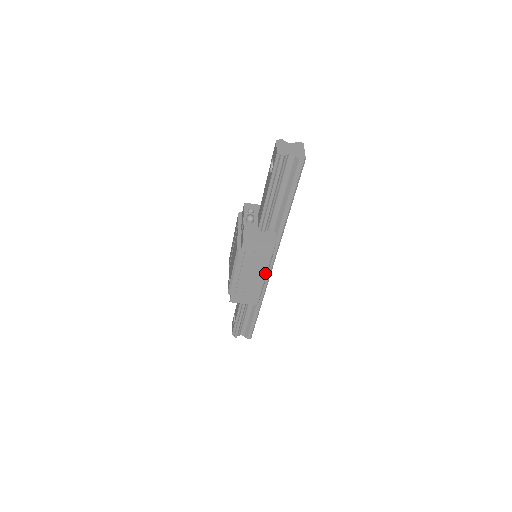
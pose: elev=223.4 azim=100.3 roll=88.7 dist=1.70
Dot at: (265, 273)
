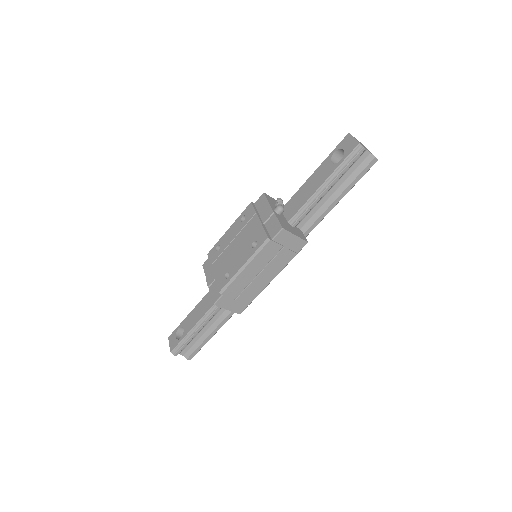
Dot at: (275, 275)
